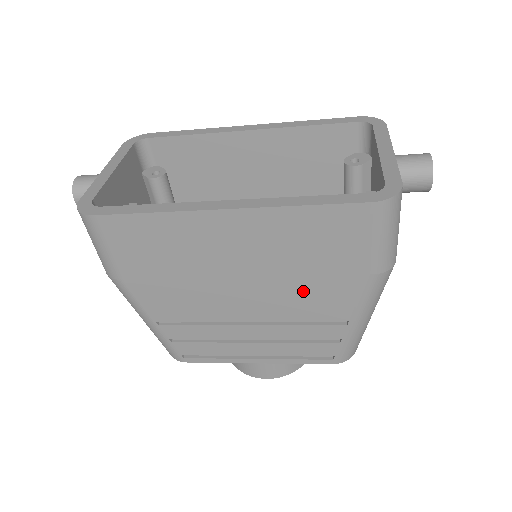
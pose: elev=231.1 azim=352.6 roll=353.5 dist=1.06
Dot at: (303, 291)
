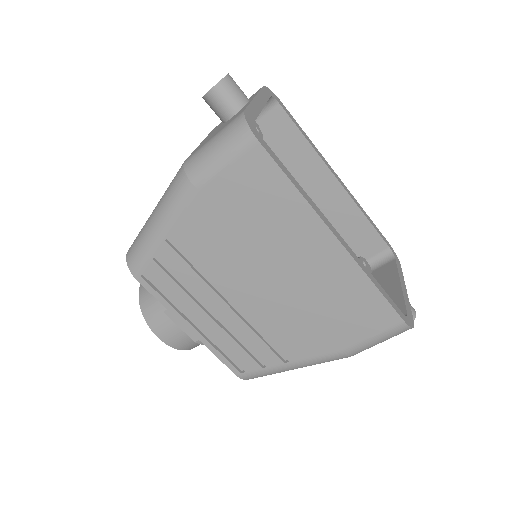
Dot at: (295, 322)
